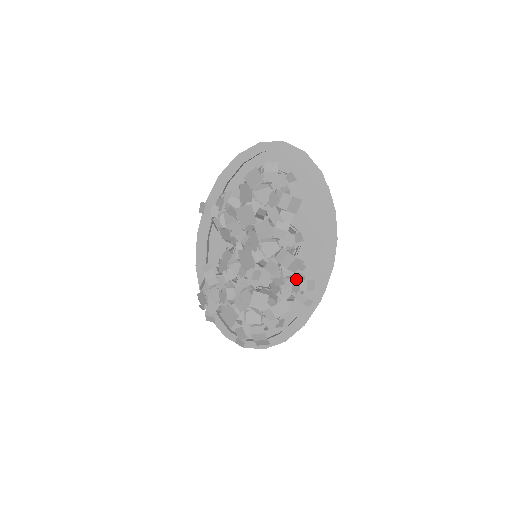
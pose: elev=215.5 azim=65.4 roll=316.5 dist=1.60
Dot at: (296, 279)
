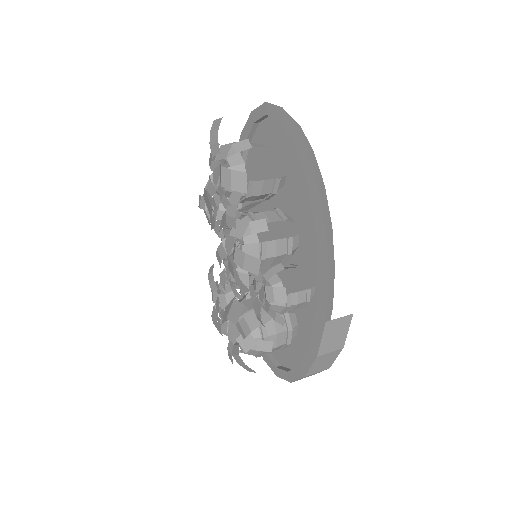
Dot at: occluded
